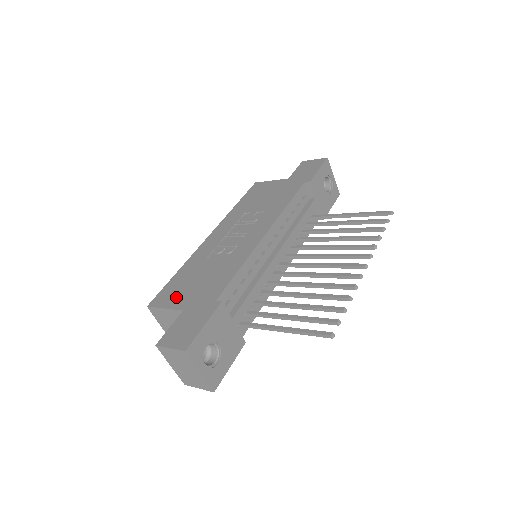
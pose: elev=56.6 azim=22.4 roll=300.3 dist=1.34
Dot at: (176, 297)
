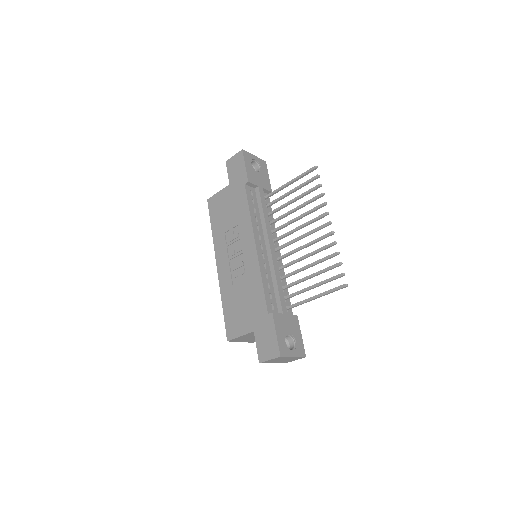
Dot at: (240, 325)
